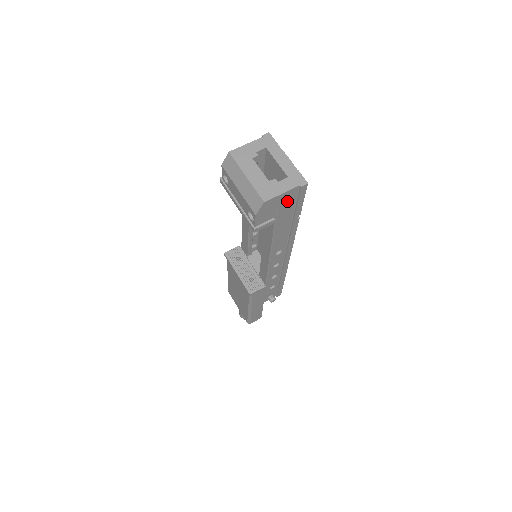
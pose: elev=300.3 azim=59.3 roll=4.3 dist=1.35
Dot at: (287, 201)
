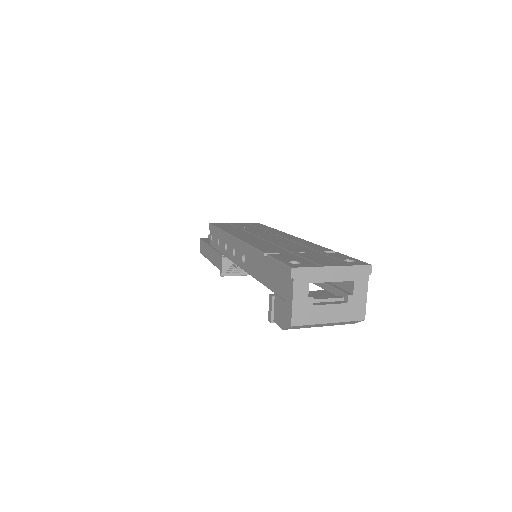
Dot at: occluded
